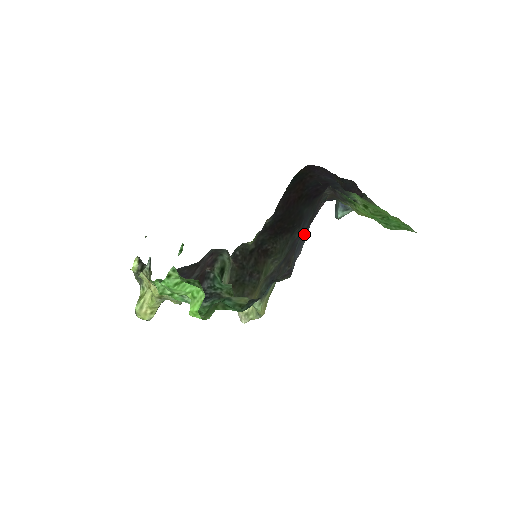
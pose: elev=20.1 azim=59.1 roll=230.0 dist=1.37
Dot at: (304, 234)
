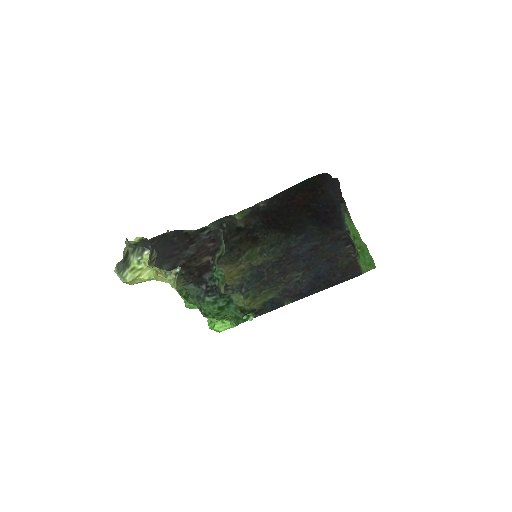
Dot at: (321, 280)
